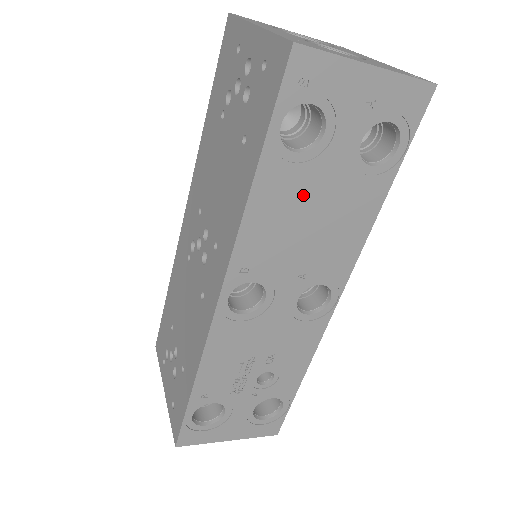
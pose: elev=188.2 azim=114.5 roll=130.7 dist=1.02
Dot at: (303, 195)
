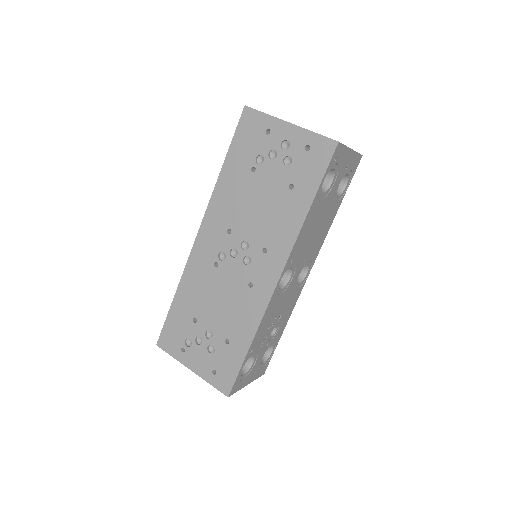
Dot at: (319, 214)
